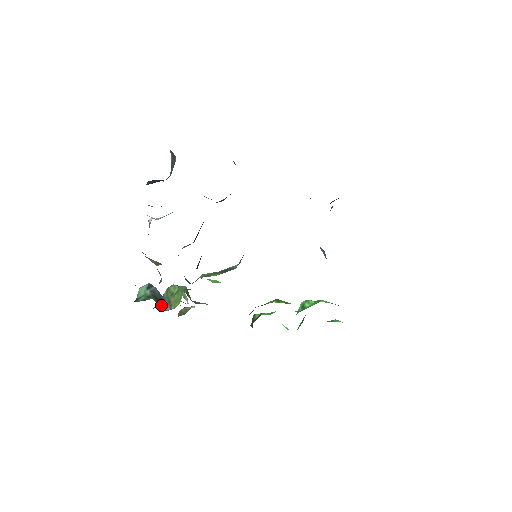
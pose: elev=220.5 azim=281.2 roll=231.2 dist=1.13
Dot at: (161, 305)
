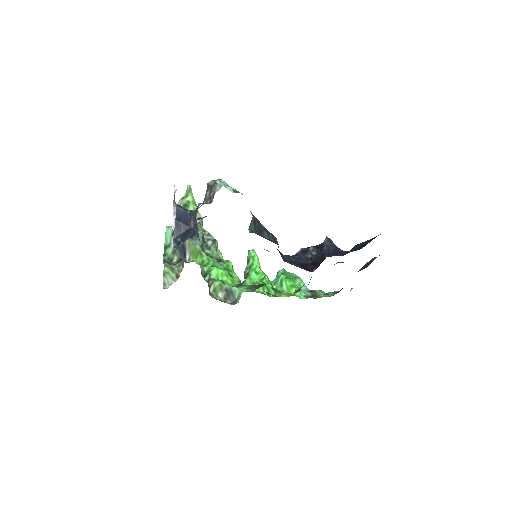
Dot at: (183, 254)
